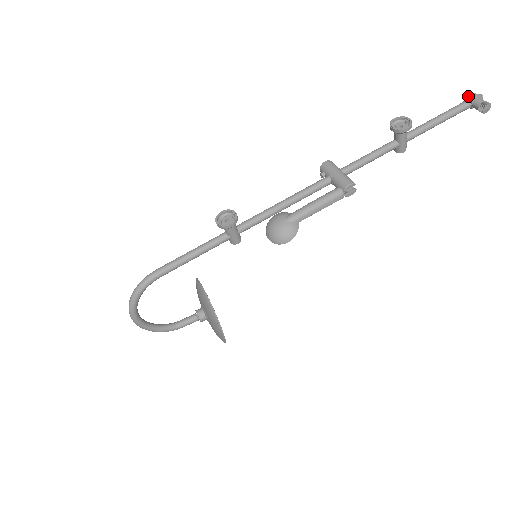
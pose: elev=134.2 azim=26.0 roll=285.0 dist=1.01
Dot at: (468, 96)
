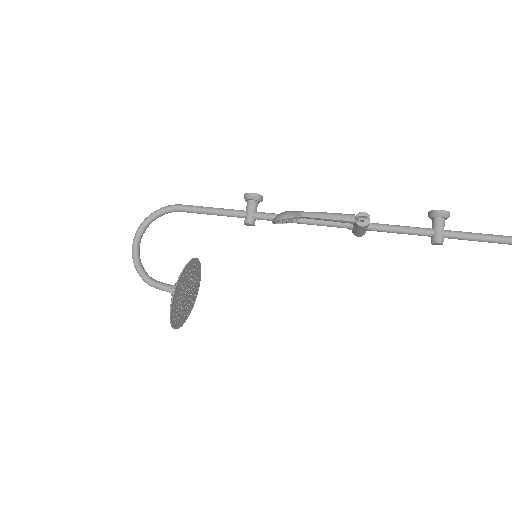
Dot at: out of frame
